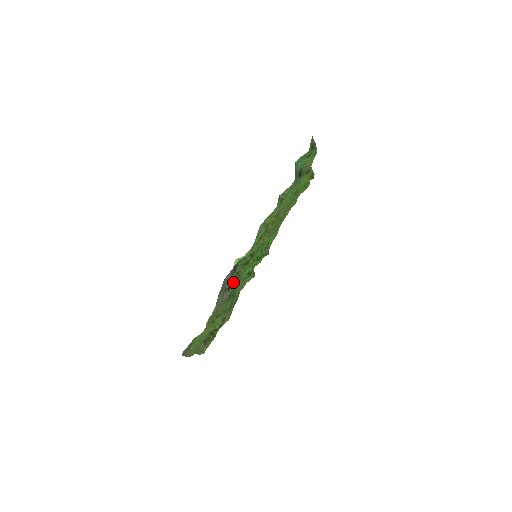
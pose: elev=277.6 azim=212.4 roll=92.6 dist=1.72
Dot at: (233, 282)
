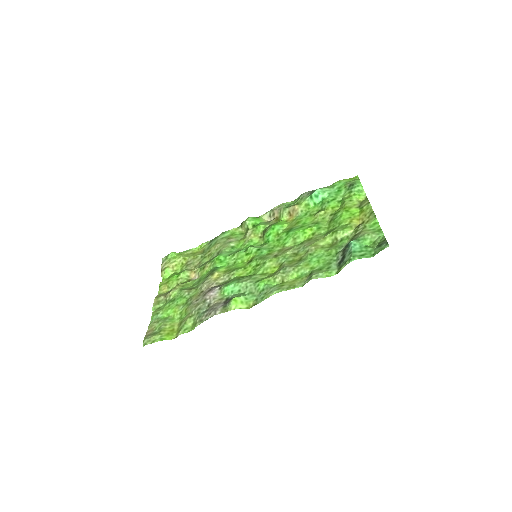
Dot at: (221, 285)
